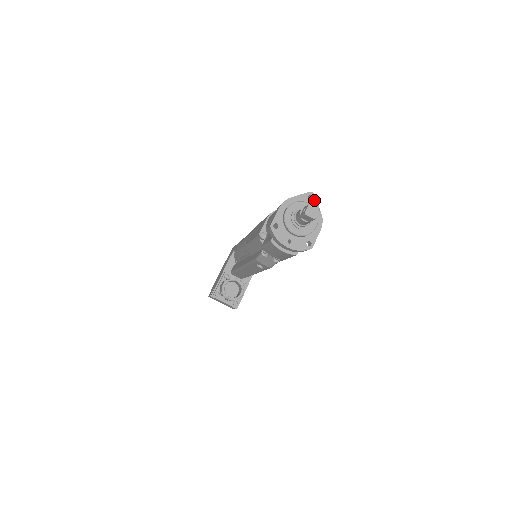
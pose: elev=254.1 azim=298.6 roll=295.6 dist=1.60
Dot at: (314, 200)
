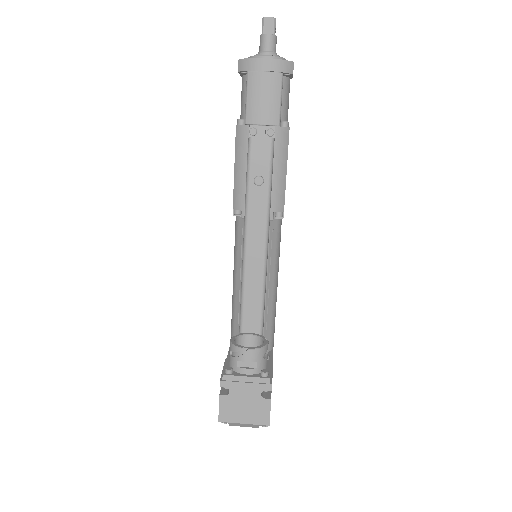
Dot at: occluded
